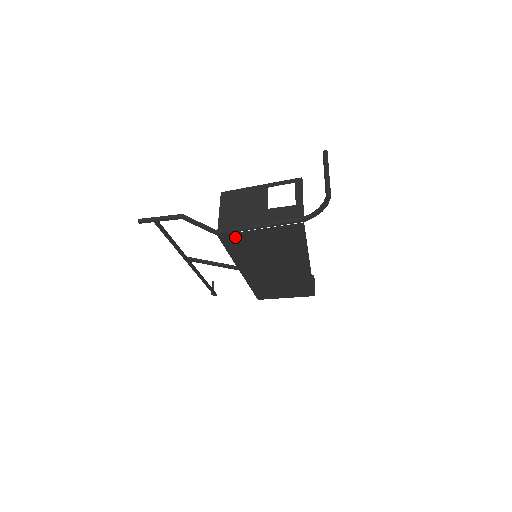
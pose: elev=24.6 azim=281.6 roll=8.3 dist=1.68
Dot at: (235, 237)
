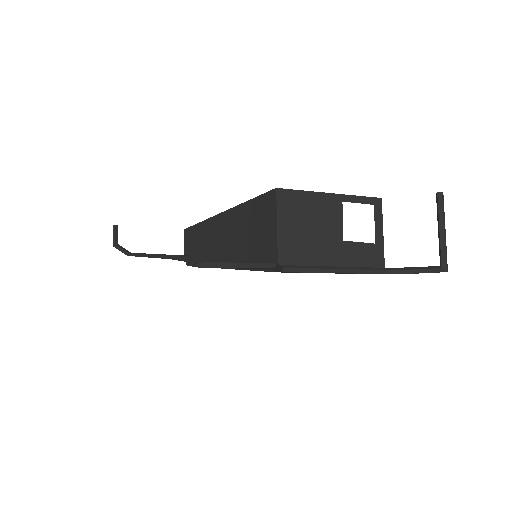
Dot at: occluded
